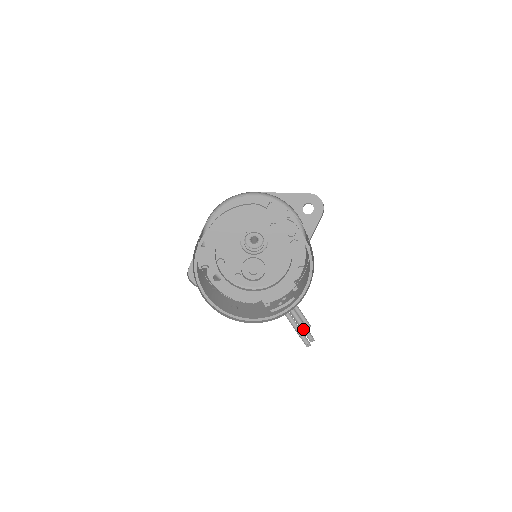
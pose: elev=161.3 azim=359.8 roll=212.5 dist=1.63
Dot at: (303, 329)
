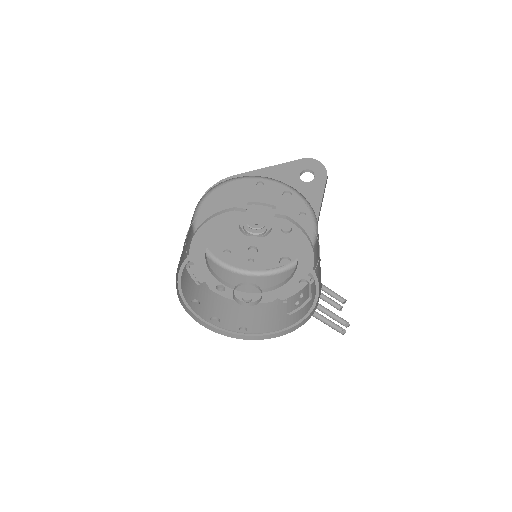
Dot at: (333, 316)
